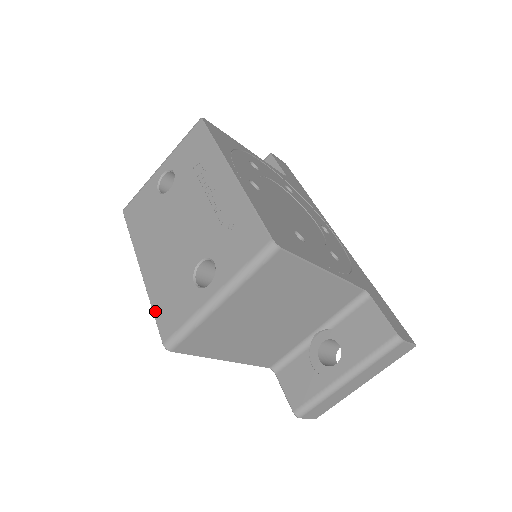
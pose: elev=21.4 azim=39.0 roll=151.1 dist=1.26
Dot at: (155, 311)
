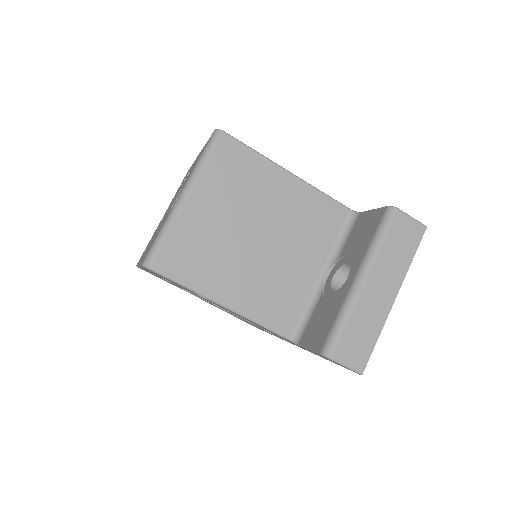
Dot at: (141, 262)
